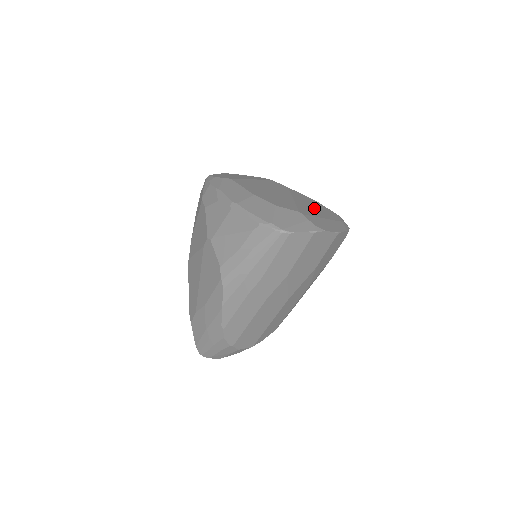
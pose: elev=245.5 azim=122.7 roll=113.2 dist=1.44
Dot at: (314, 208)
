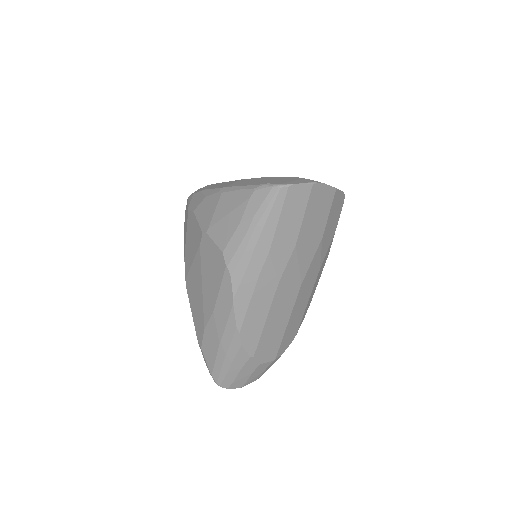
Dot at: occluded
